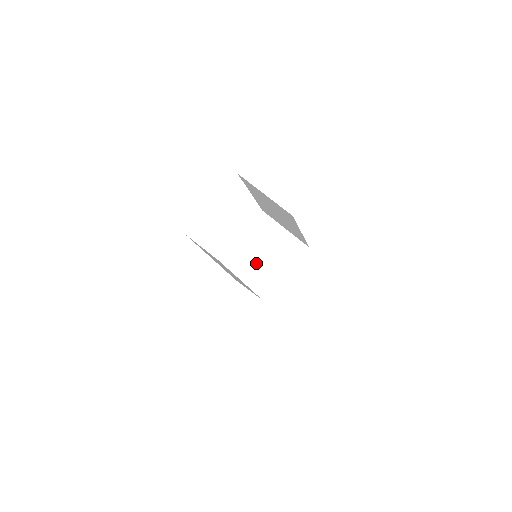
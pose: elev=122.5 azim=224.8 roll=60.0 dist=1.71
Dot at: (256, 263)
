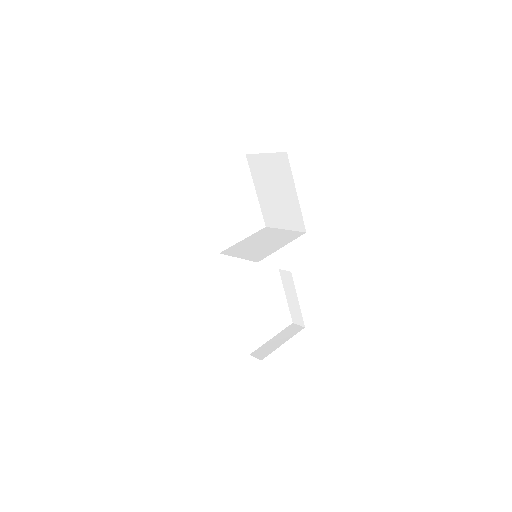
Dot at: (255, 248)
